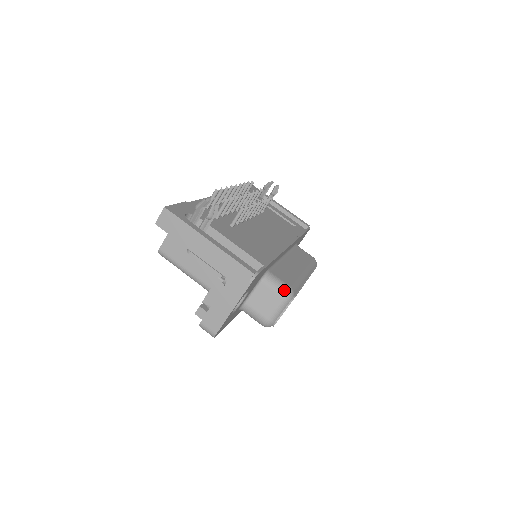
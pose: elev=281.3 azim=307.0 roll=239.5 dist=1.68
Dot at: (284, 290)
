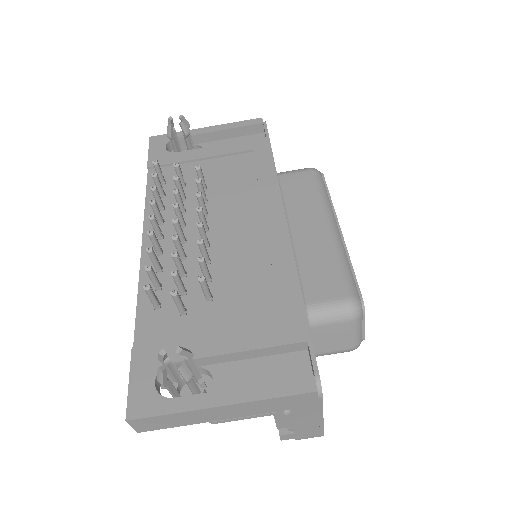
Dot at: (346, 312)
